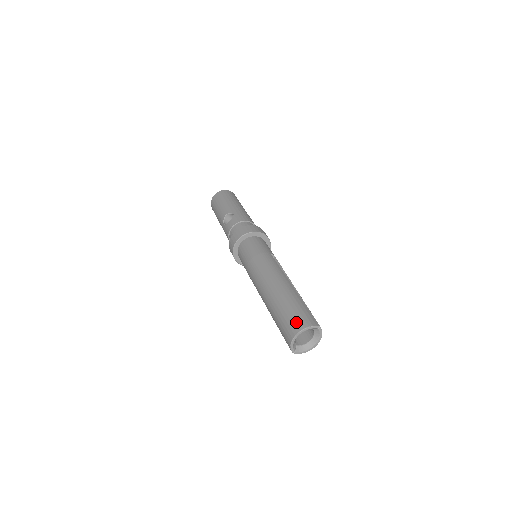
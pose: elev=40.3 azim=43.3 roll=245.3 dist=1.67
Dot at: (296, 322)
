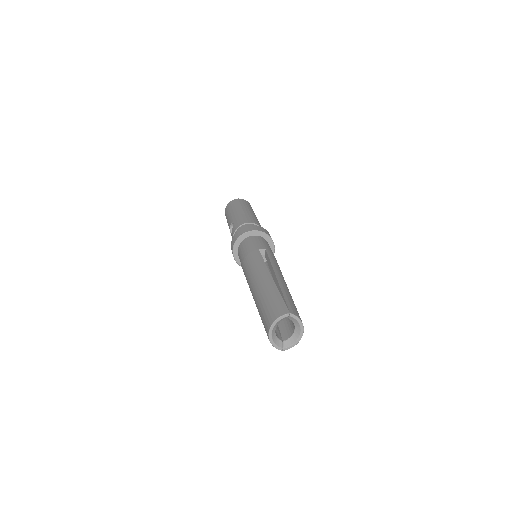
Dot at: (267, 318)
